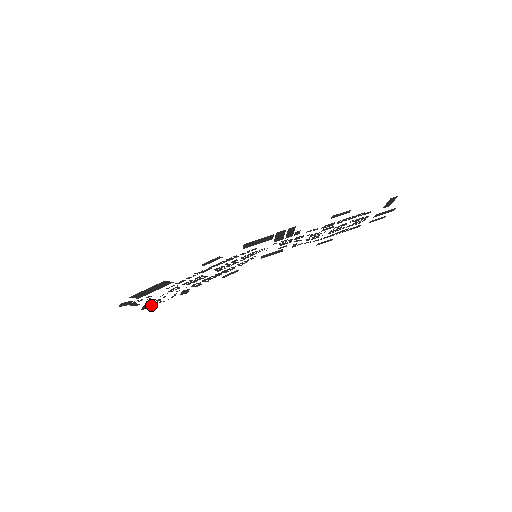
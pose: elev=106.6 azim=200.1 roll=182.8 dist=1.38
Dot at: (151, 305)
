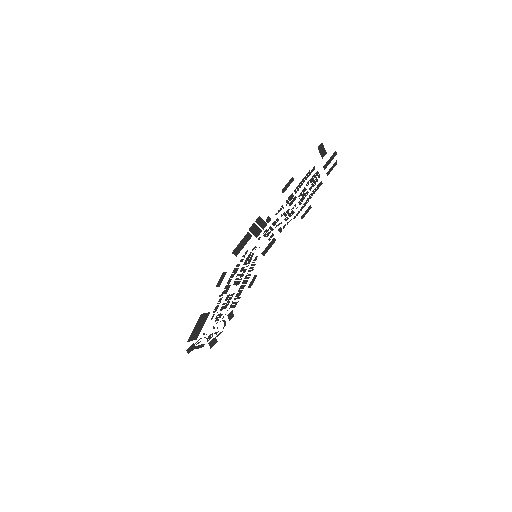
Dot at: (215, 340)
